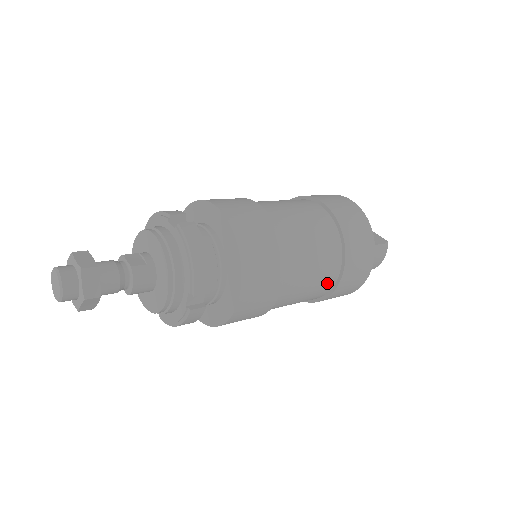
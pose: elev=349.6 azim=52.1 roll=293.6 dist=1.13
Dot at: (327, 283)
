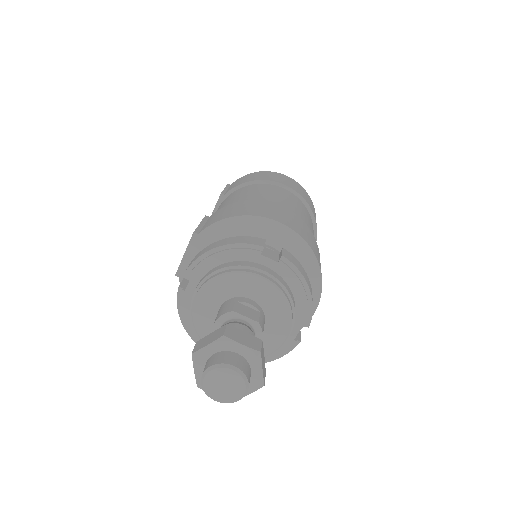
Dot at: occluded
